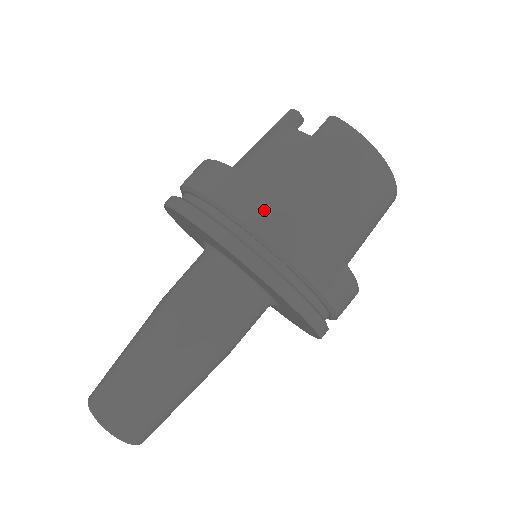
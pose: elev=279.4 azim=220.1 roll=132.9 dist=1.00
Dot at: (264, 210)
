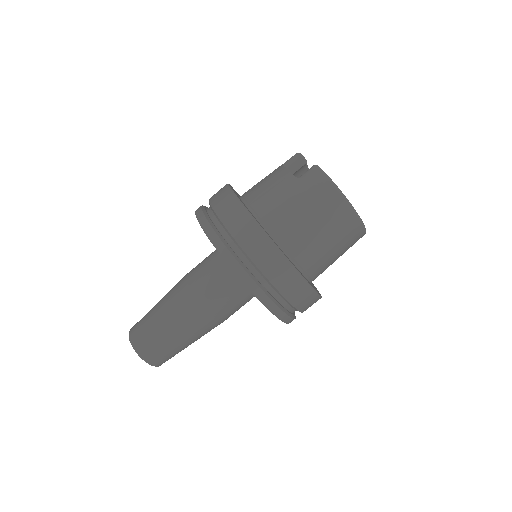
Dot at: (245, 227)
